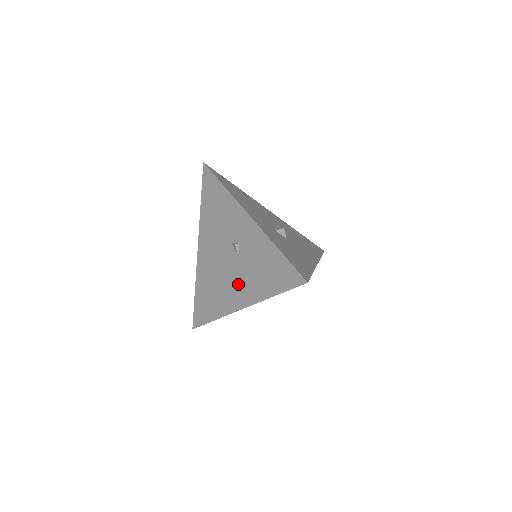
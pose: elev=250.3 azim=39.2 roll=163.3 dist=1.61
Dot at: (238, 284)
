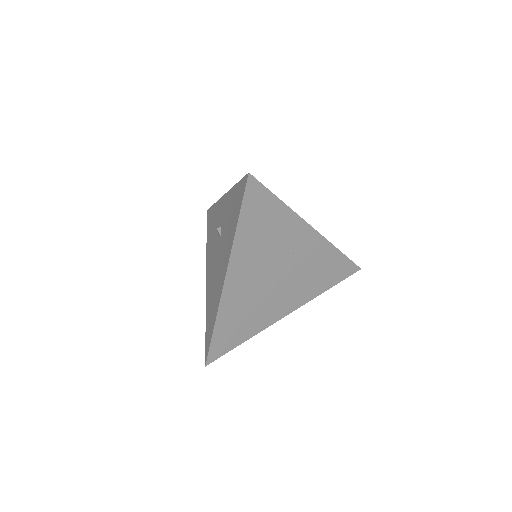
Dot at: (222, 260)
